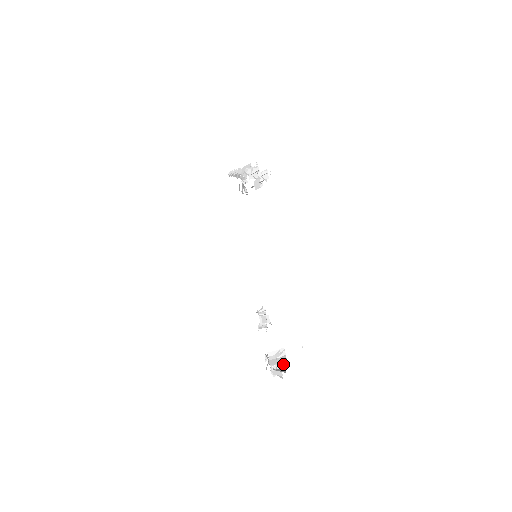
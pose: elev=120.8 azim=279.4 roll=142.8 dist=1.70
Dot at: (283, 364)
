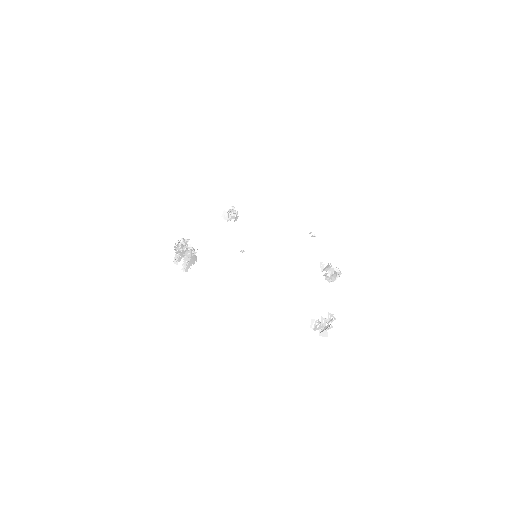
Dot at: occluded
